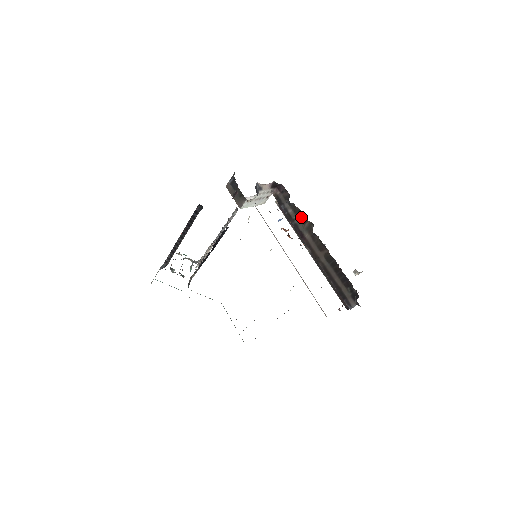
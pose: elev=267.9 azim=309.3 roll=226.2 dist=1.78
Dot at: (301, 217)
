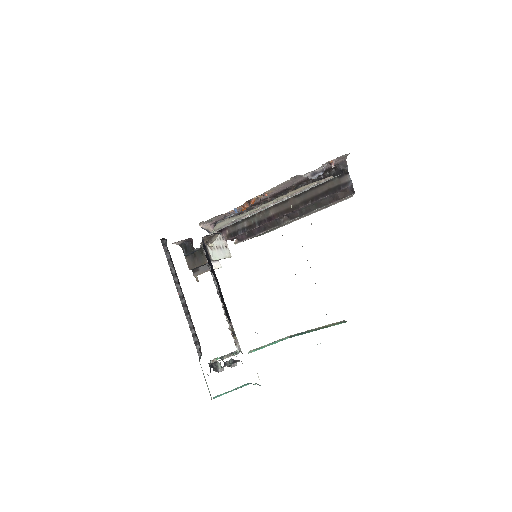
Dot at: occluded
